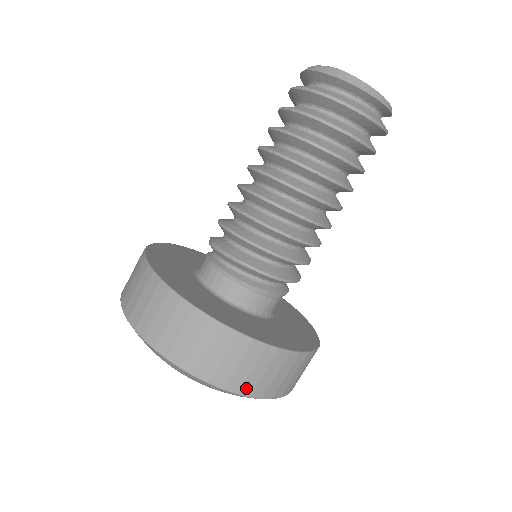
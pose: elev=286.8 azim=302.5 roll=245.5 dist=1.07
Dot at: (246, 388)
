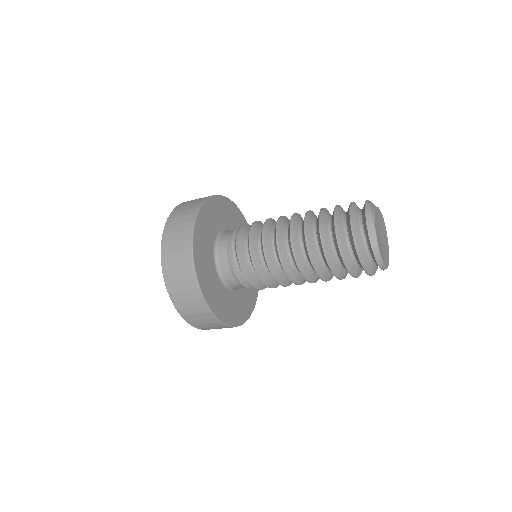
Dot at: (187, 317)
